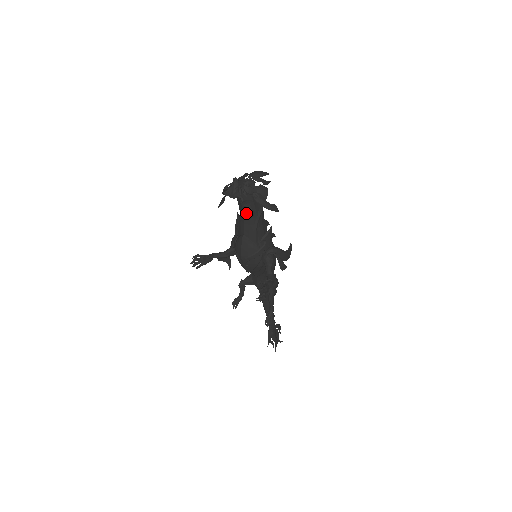
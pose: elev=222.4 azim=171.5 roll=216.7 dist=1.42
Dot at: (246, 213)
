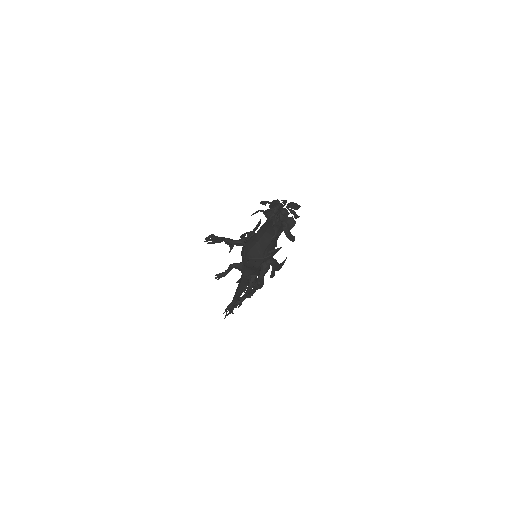
Dot at: (269, 229)
